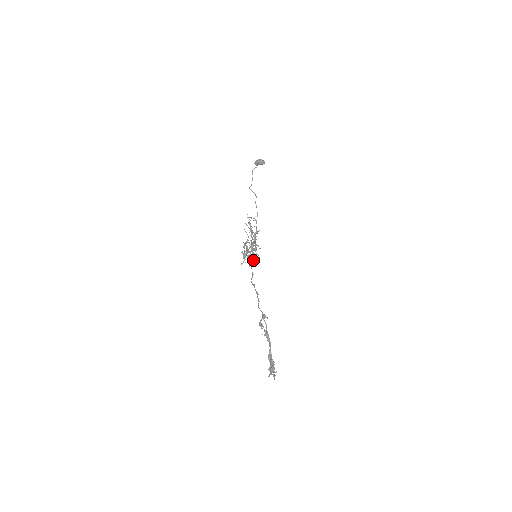
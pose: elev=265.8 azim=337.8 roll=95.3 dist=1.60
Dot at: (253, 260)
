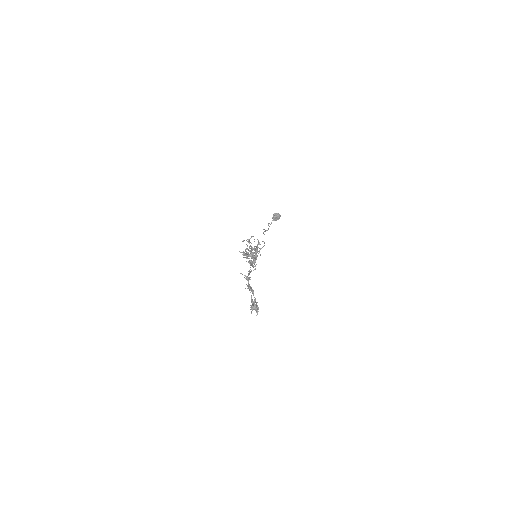
Dot at: (246, 255)
